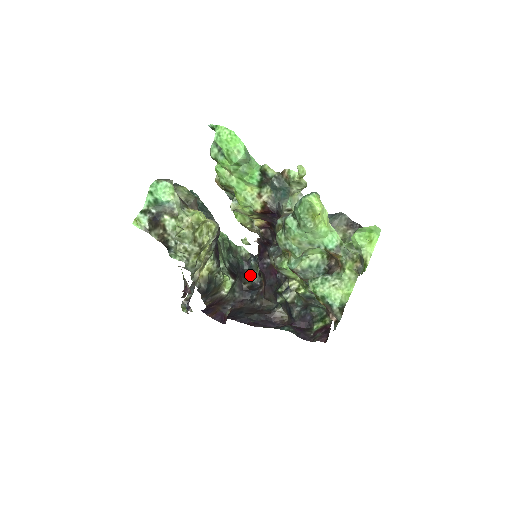
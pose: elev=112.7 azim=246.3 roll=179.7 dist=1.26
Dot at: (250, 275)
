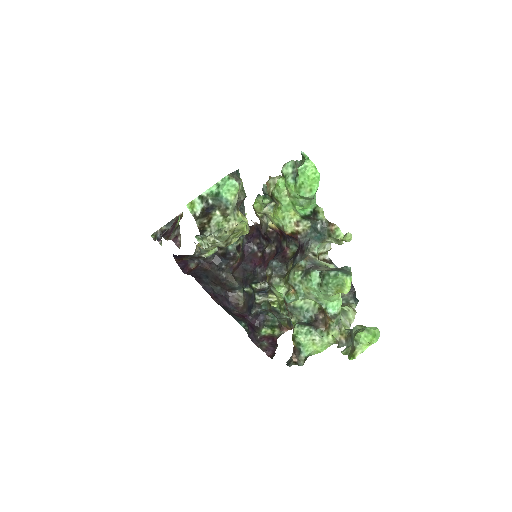
Dot at: occluded
